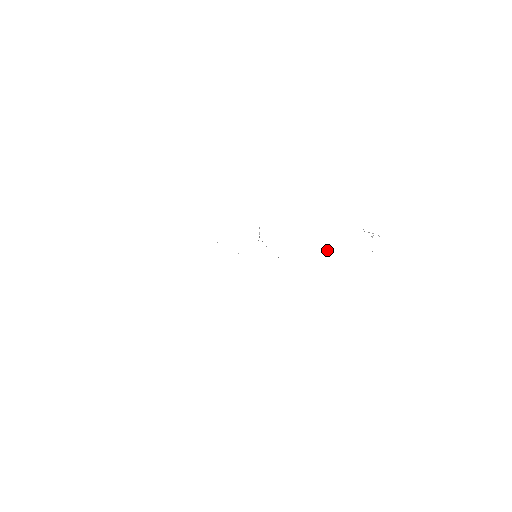
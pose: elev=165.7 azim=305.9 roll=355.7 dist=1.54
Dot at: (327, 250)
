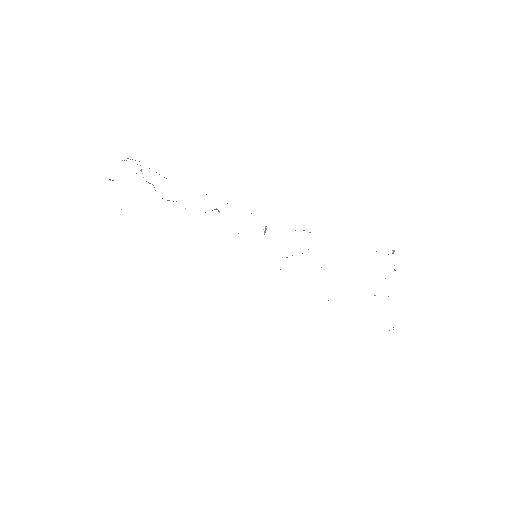
Dot at: occluded
